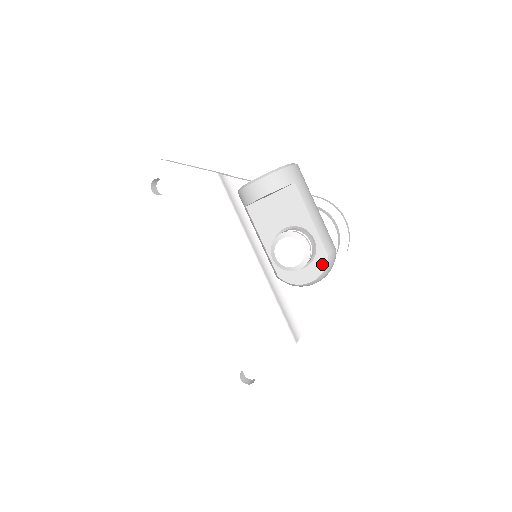
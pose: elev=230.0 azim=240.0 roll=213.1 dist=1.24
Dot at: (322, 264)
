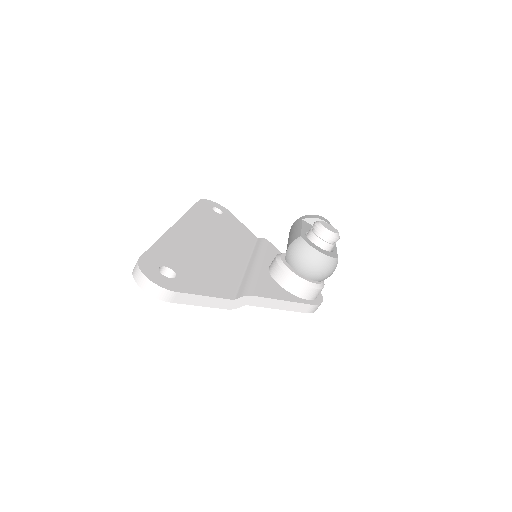
Dot at: (332, 256)
